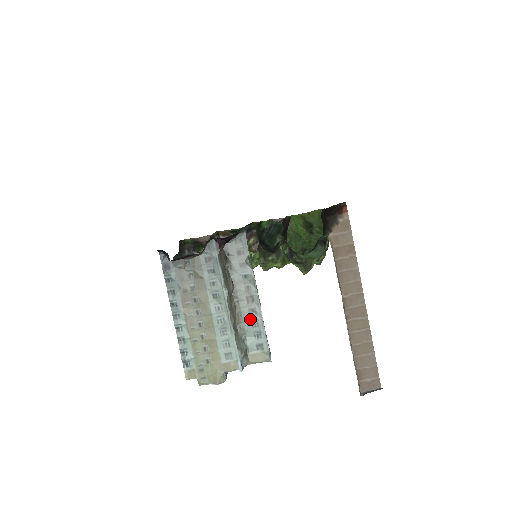
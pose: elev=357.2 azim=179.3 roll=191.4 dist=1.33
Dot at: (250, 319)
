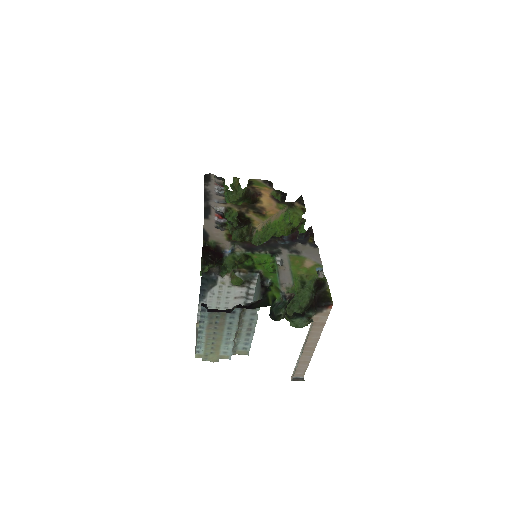
Dot at: (245, 337)
